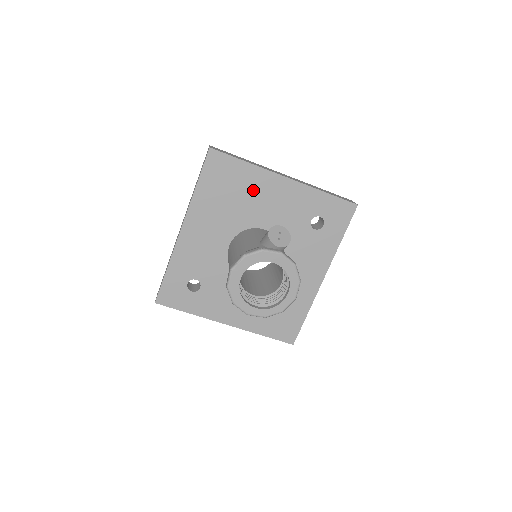
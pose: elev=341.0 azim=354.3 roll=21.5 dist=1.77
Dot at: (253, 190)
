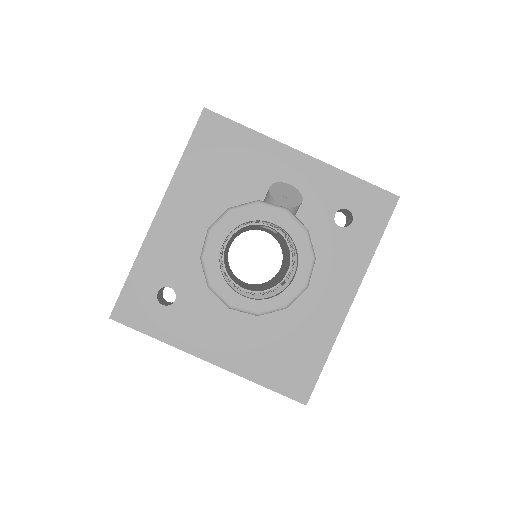
Dot at: (257, 166)
